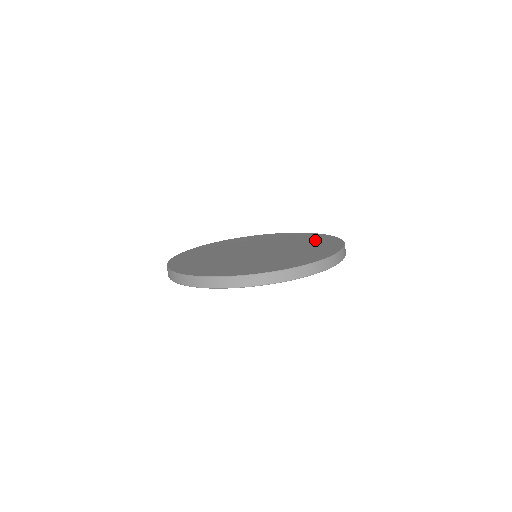
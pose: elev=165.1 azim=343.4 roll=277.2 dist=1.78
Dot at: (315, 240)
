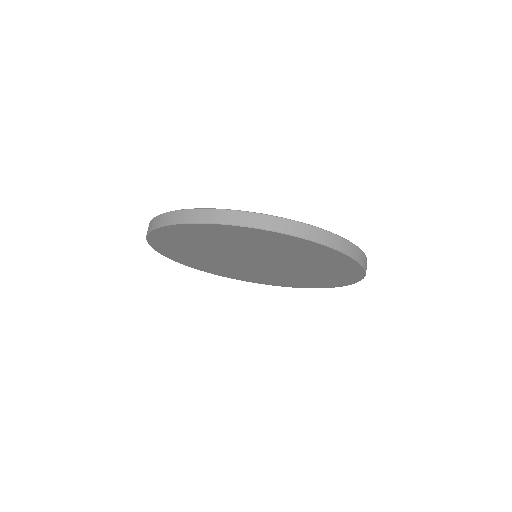
Dot at: occluded
